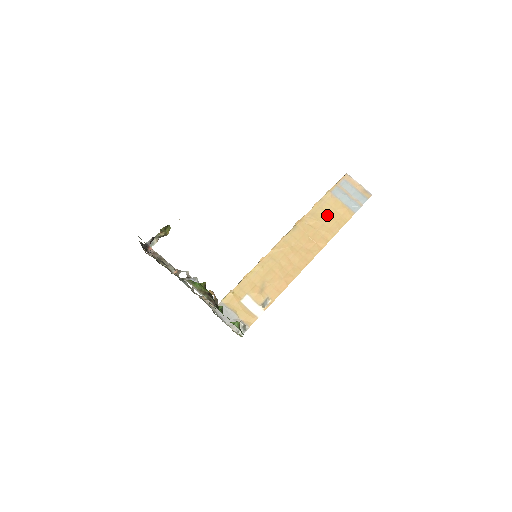
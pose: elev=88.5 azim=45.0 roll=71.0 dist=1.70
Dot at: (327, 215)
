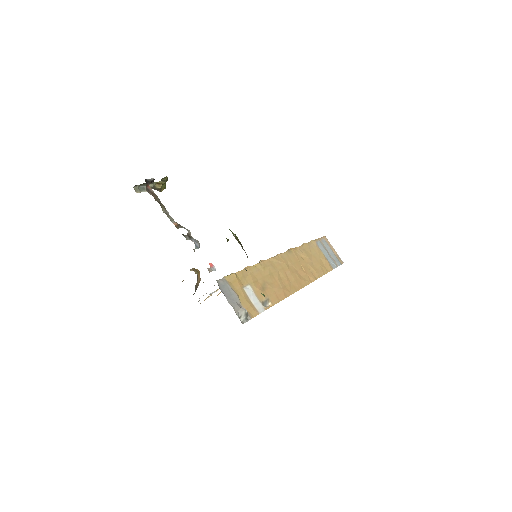
Dot at: (314, 257)
